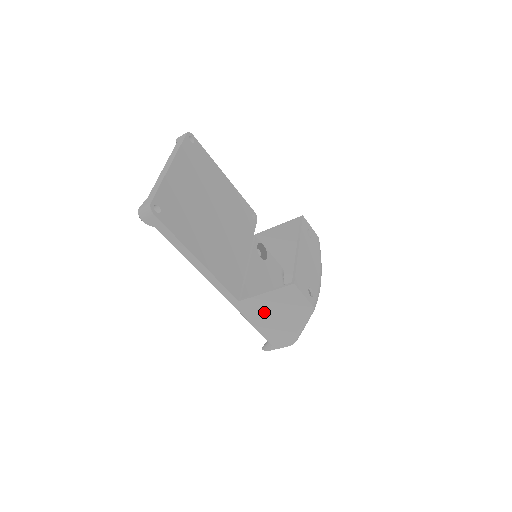
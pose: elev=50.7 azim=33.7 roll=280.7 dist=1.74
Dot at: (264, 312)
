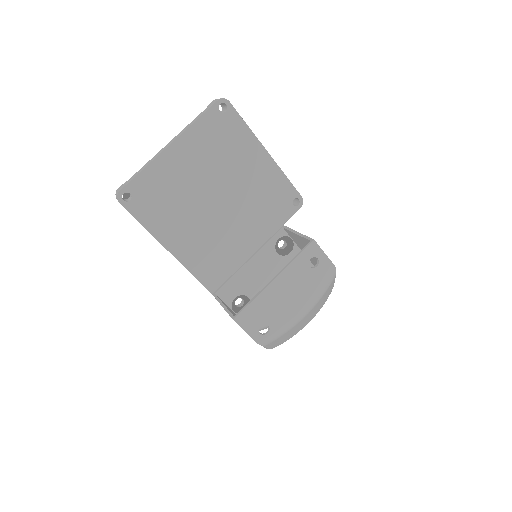
Dot at: occluded
